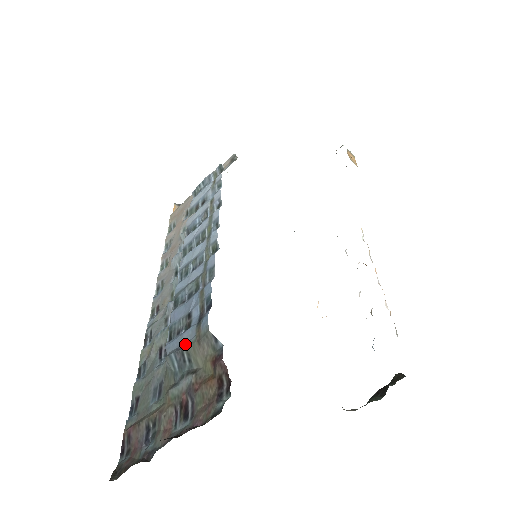
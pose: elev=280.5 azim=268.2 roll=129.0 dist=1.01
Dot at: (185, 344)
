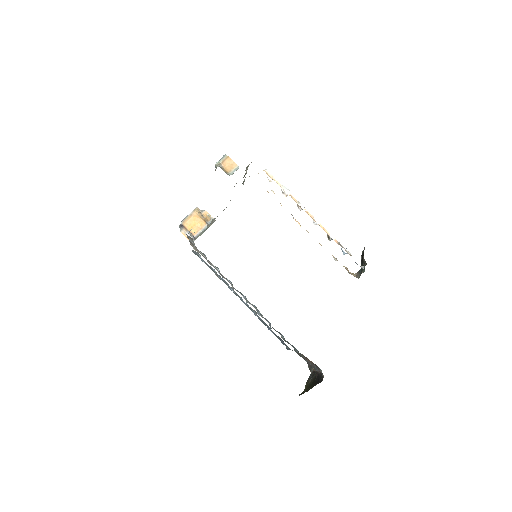
Dot at: occluded
